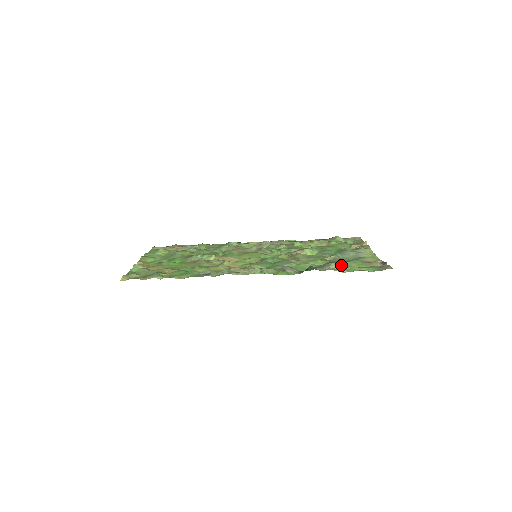
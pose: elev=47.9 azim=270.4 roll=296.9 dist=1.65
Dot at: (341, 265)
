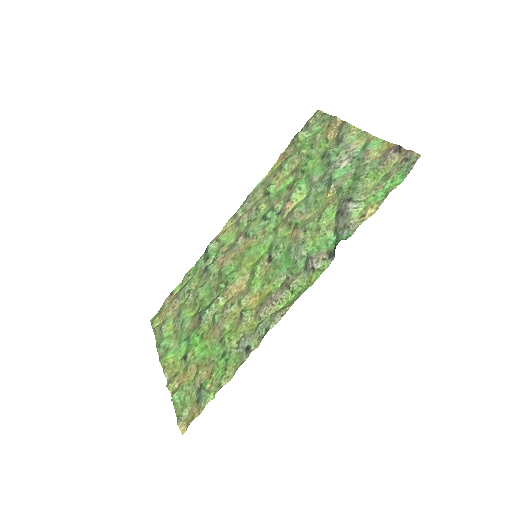
Dot at: (359, 200)
